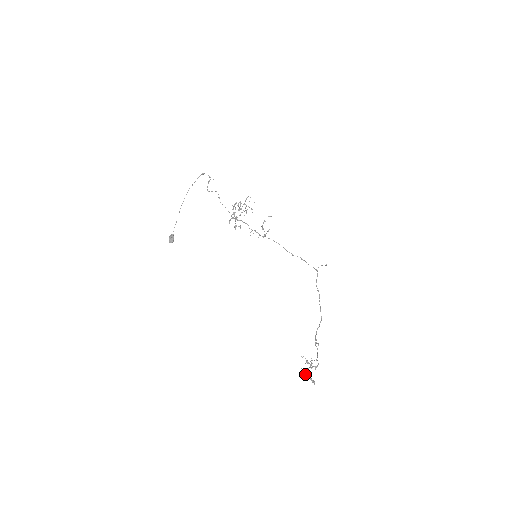
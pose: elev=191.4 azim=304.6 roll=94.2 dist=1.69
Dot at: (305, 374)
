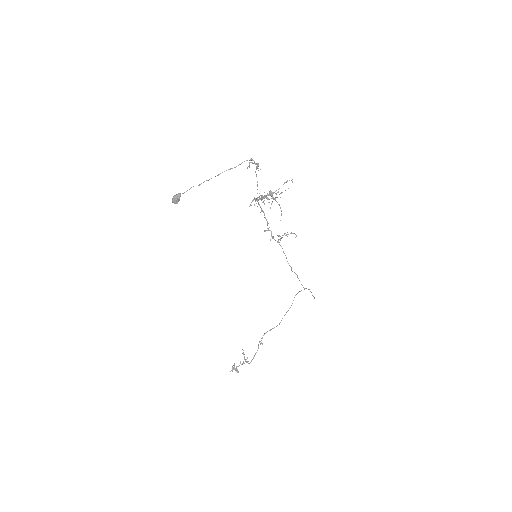
Dot at: (235, 368)
